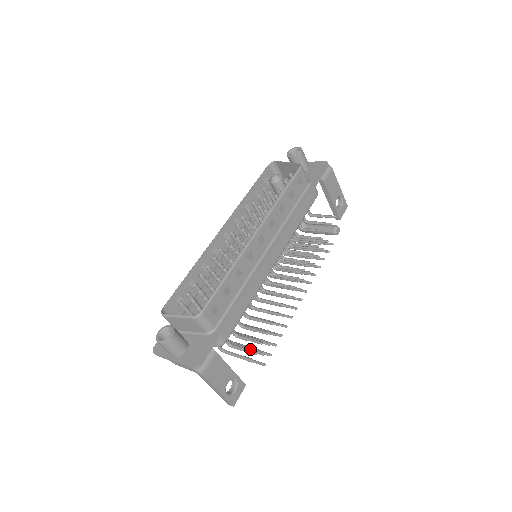
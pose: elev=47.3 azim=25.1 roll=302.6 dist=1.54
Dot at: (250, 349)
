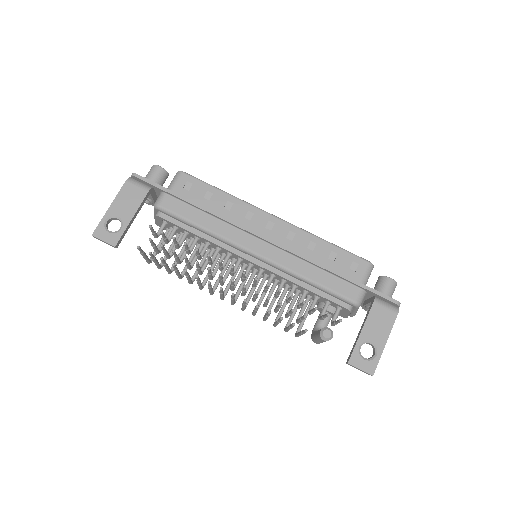
Dot at: occluded
